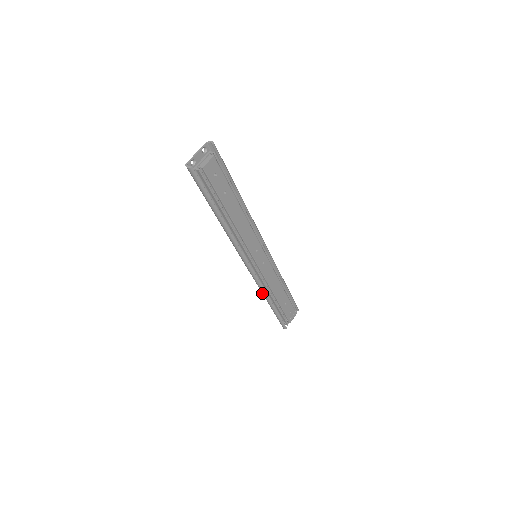
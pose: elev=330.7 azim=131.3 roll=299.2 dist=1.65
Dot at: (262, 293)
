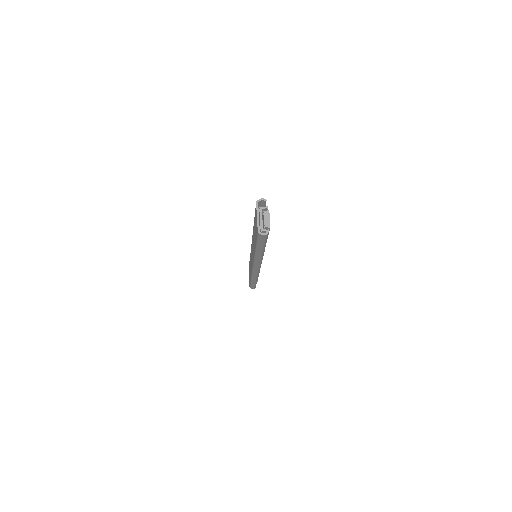
Dot at: (254, 278)
